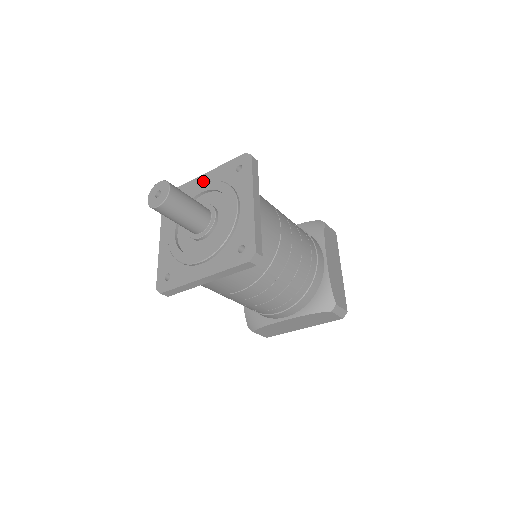
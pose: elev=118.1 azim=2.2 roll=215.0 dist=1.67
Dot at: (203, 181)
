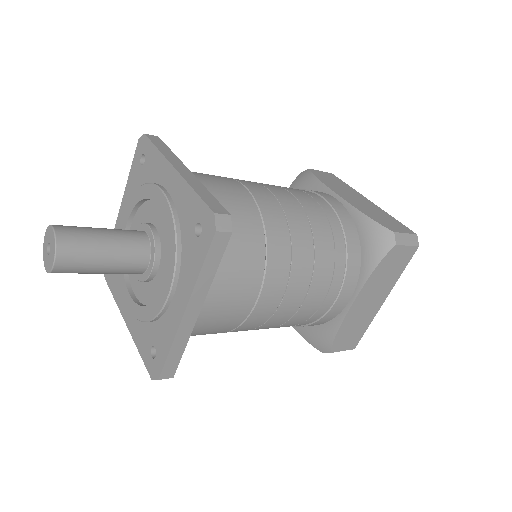
Dot at: occluded
